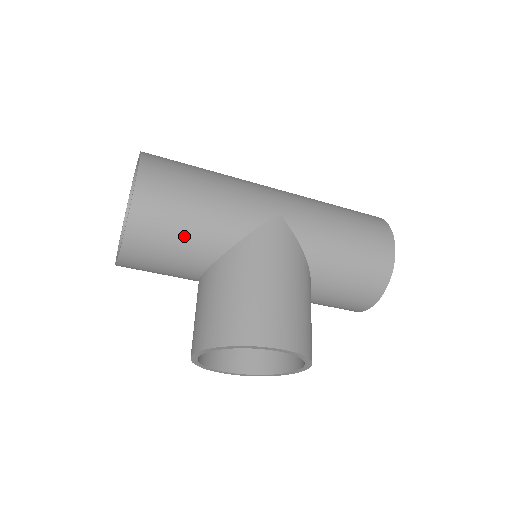
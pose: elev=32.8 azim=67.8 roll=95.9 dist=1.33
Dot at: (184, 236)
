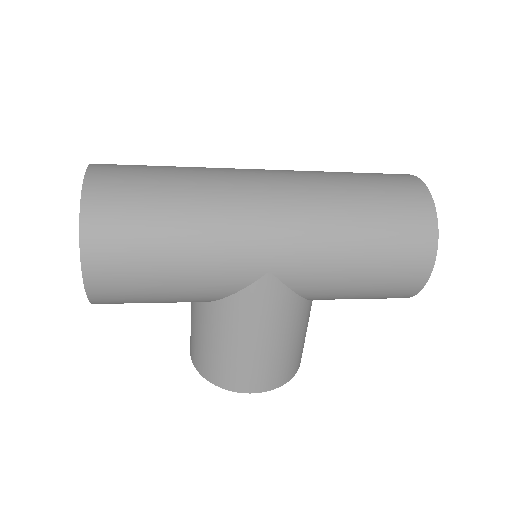
Dot at: (157, 302)
